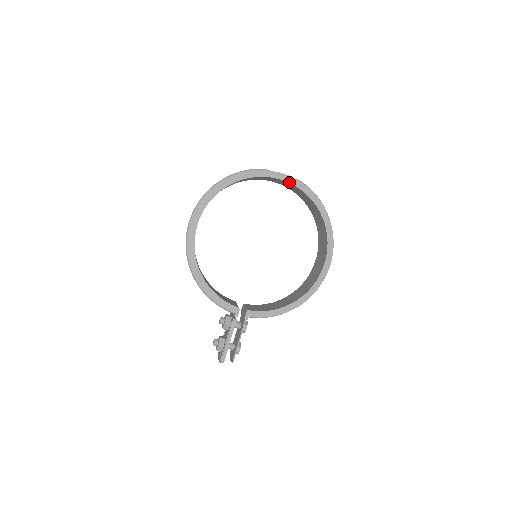
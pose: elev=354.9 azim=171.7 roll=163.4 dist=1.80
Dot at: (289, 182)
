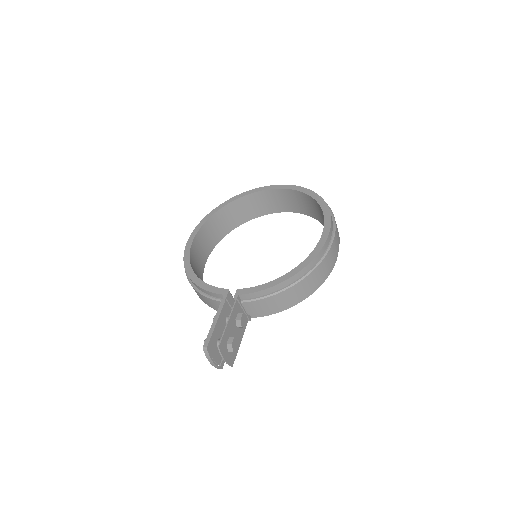
Dot at: (279, 188)
